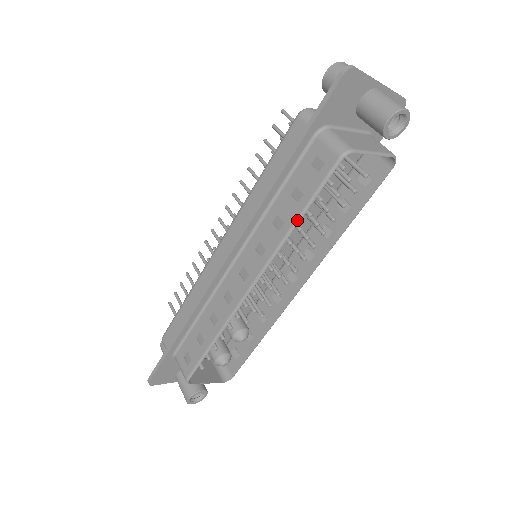
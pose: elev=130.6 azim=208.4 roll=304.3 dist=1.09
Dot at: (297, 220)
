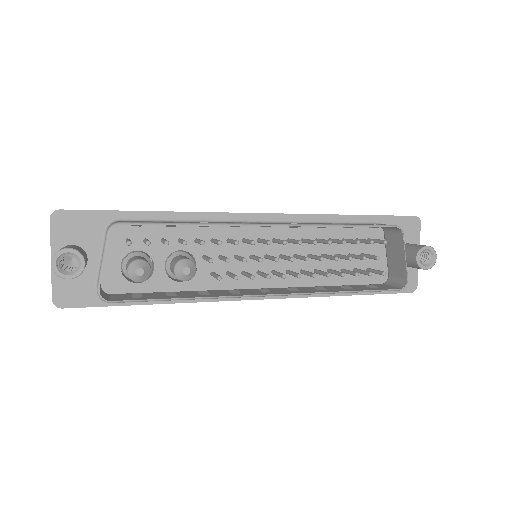
Dot at: (344, 225)
